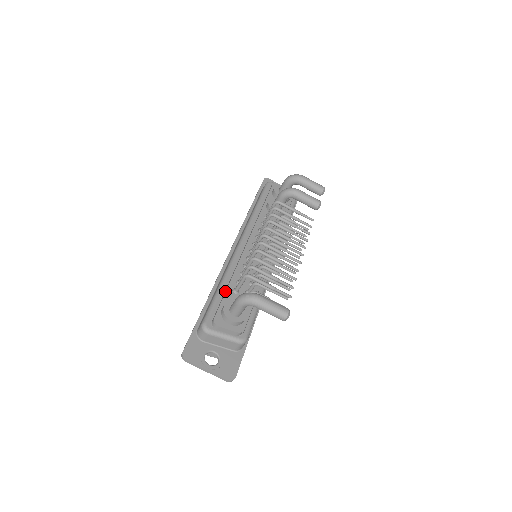
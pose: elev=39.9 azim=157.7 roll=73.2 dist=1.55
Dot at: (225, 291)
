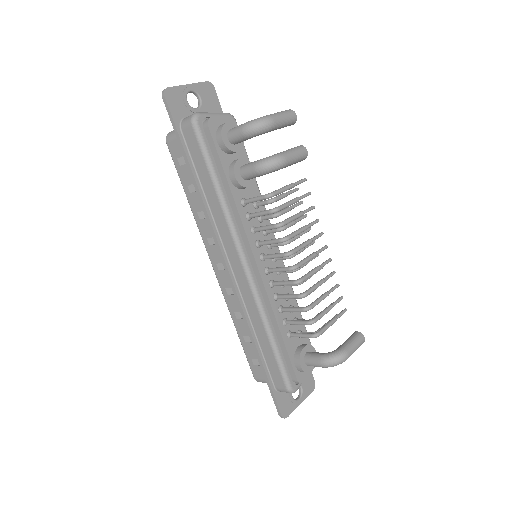
Dot at: (282, 344)
